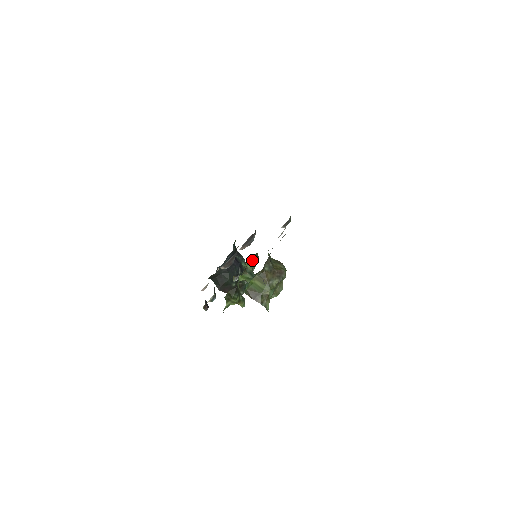
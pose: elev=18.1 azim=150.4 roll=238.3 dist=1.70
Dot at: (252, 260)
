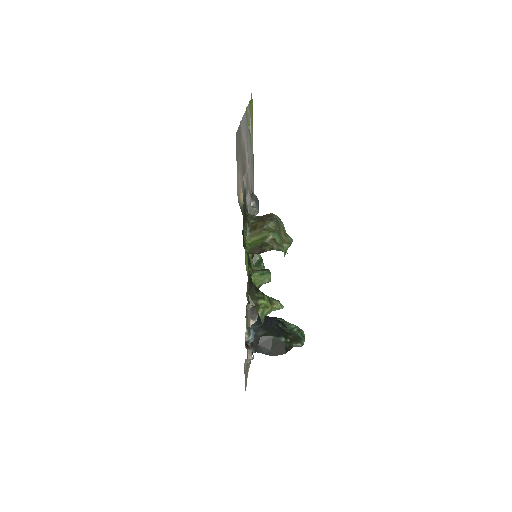
Dot at: (254, 261)
